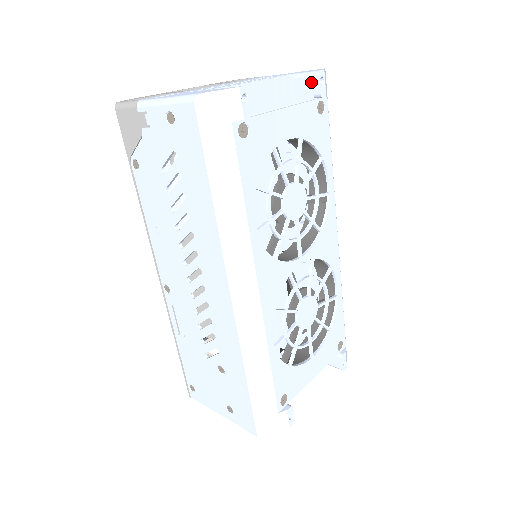
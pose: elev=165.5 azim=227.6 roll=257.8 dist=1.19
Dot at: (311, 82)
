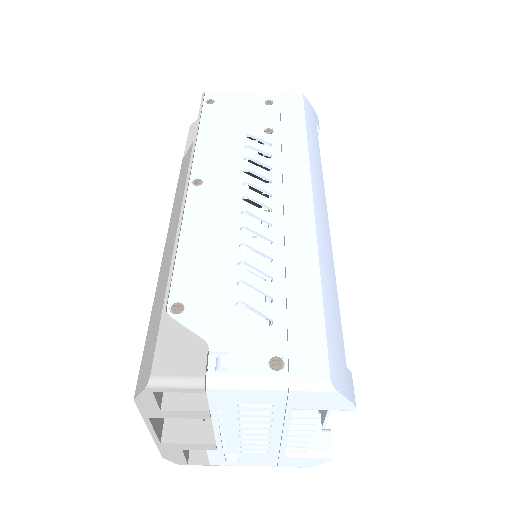
Dot at: occluded
